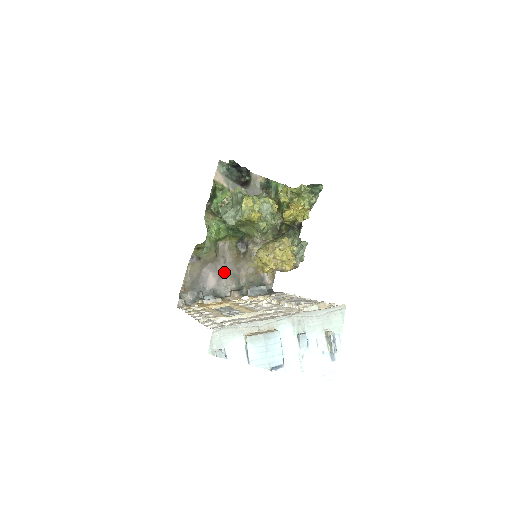
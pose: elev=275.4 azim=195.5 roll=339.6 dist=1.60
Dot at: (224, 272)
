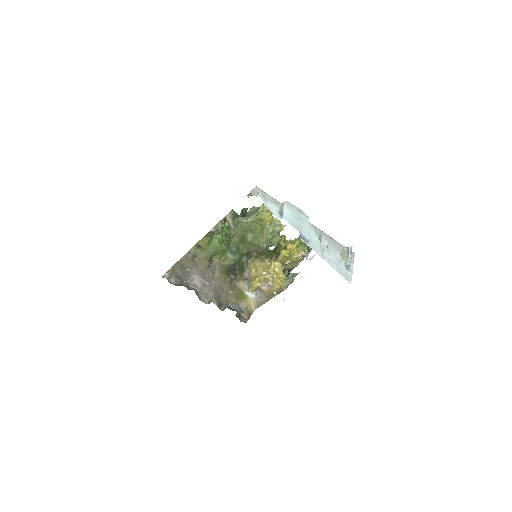
Dot at: (209, 284)
